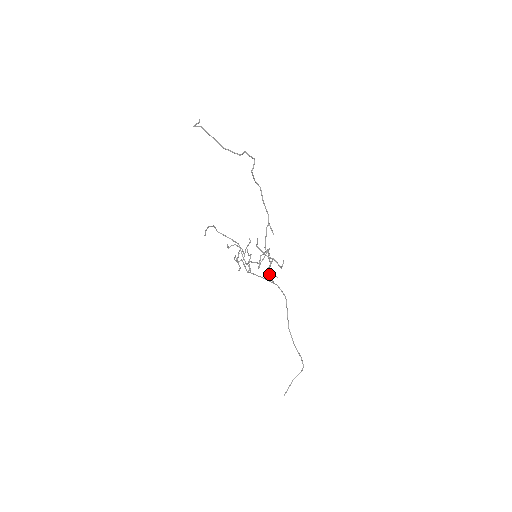
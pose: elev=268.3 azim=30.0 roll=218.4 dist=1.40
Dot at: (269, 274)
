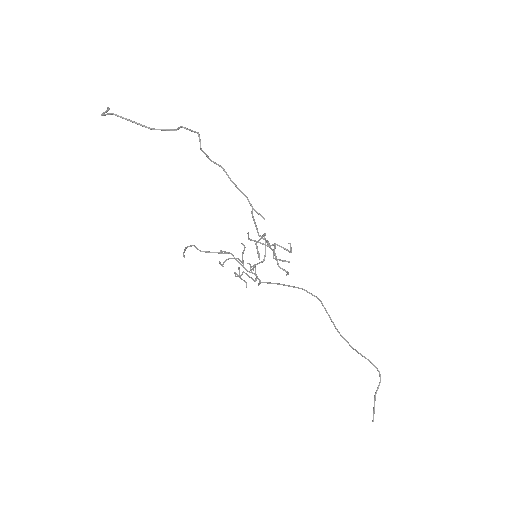
Dot at: (278, 265)
